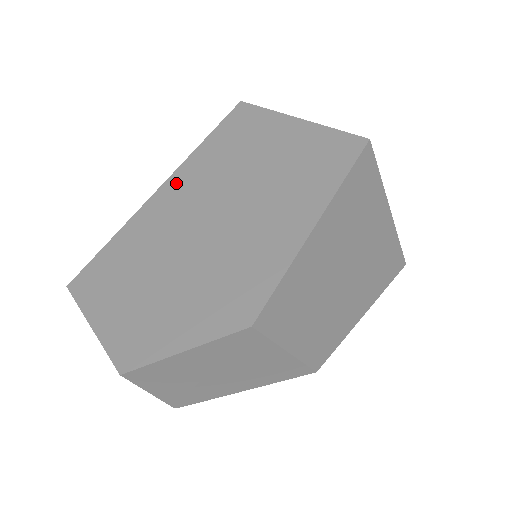
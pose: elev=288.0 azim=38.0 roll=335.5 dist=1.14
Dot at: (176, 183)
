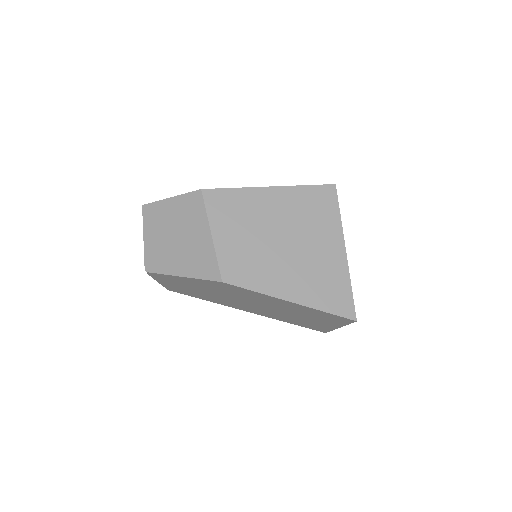
Dot at: occluded
